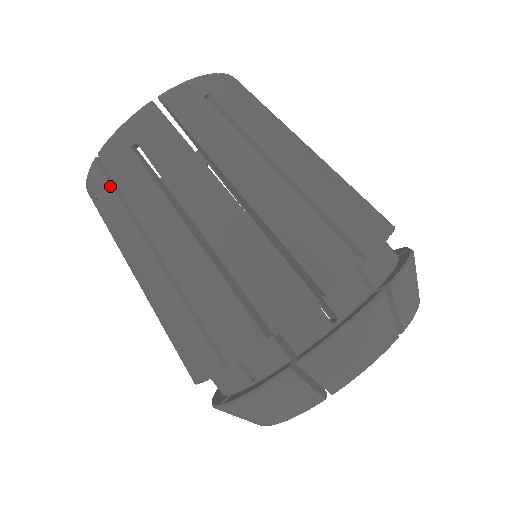
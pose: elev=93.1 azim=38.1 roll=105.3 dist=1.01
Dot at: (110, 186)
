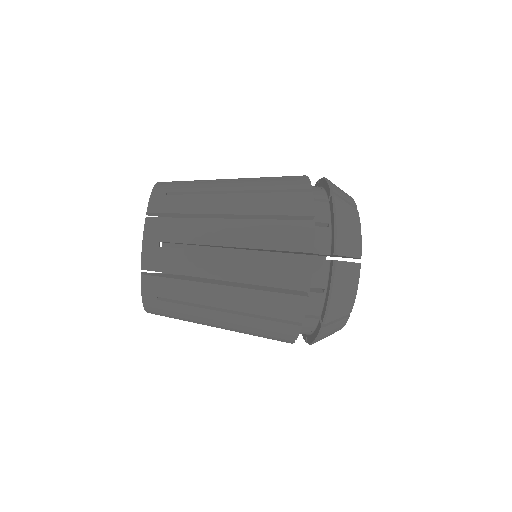
Dot at: occluded
